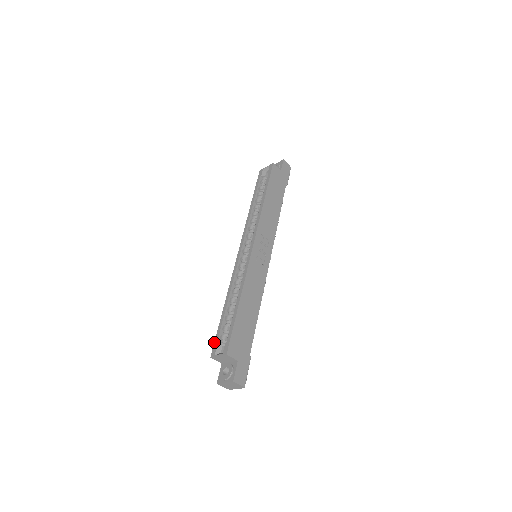
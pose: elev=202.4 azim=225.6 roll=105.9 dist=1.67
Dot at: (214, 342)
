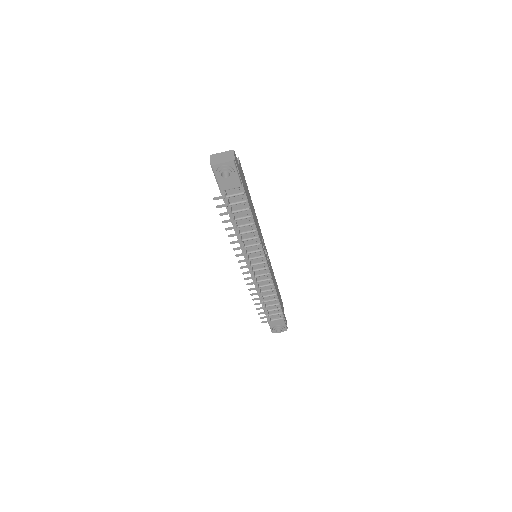
Dot at: occluded
